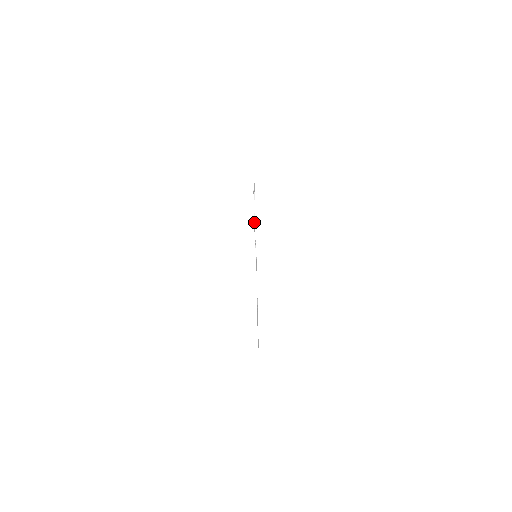
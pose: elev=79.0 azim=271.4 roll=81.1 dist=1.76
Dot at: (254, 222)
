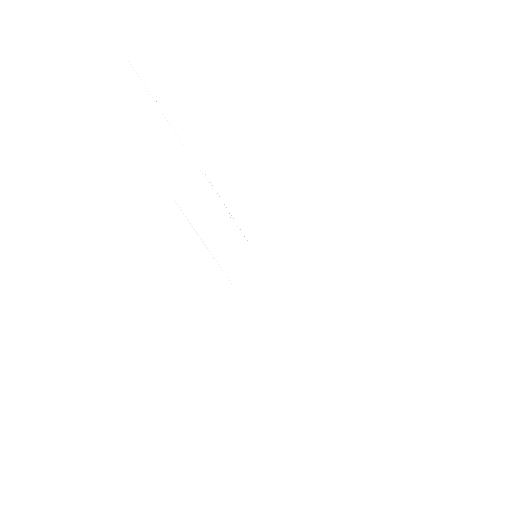
Dot at: occluded
